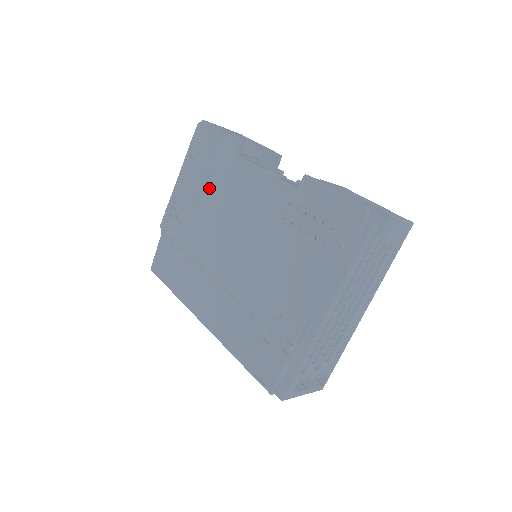
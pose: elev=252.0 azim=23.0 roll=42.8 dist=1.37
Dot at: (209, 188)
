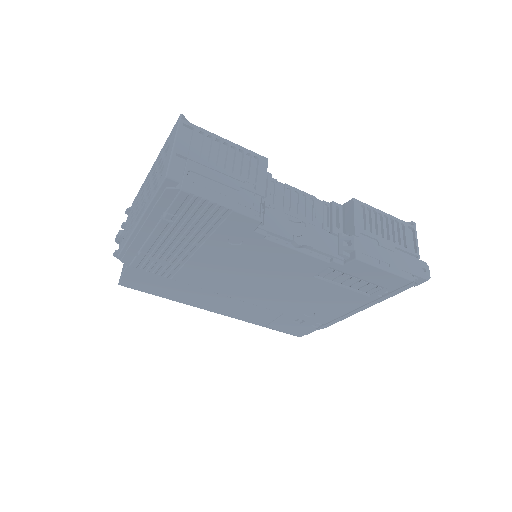
Dot at: (209, 248)
